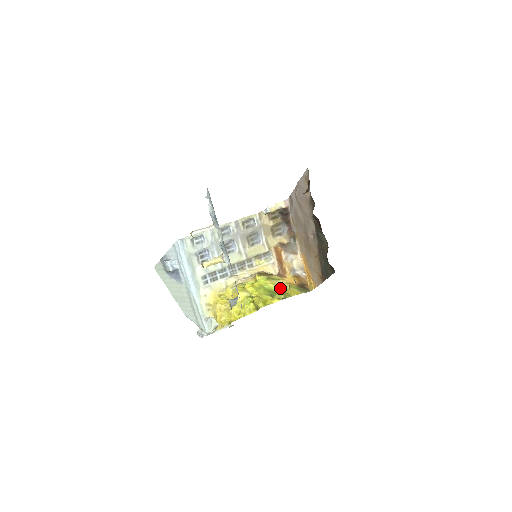
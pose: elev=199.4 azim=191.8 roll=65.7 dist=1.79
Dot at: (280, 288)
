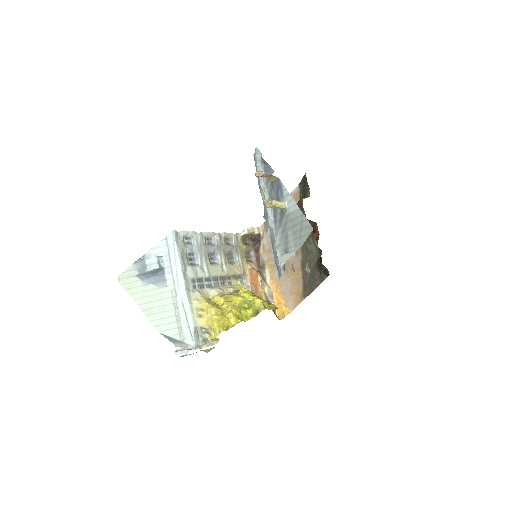
Dot at: occluded
